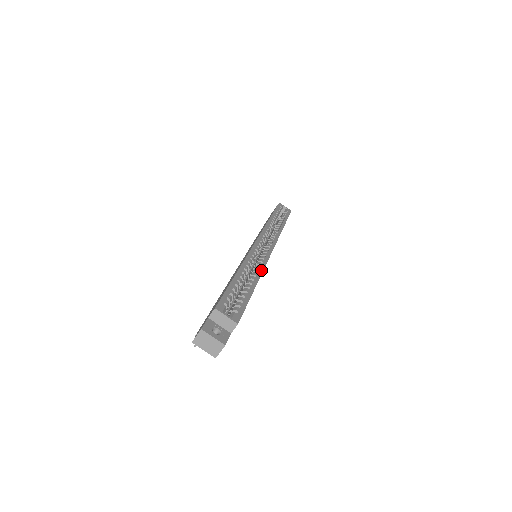
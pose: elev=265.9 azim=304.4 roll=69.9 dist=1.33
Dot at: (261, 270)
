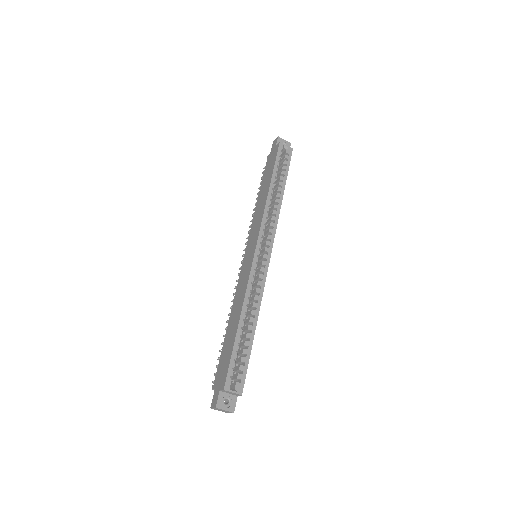
Dot at: (259, 302)
